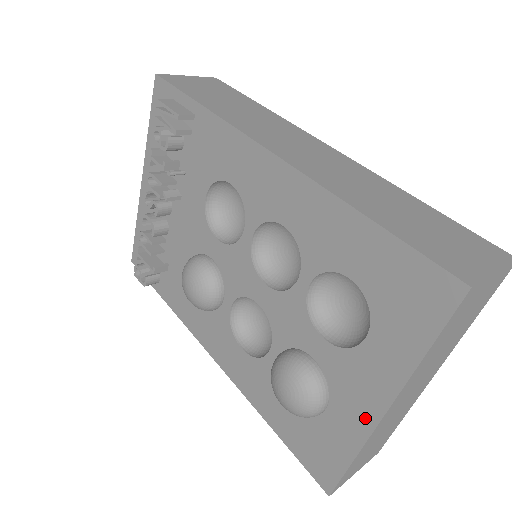
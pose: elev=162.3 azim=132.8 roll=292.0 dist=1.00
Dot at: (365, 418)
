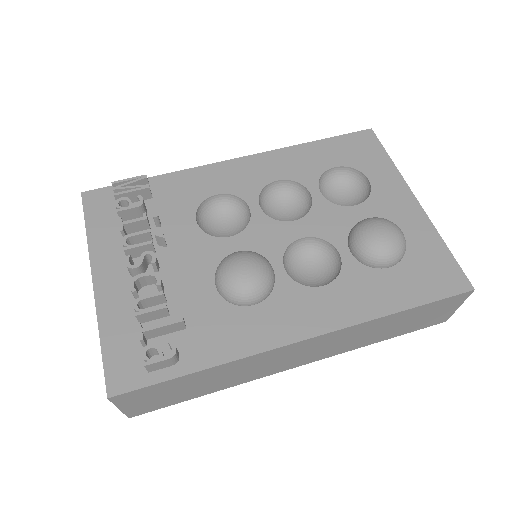
Dot at: (417, 214)
